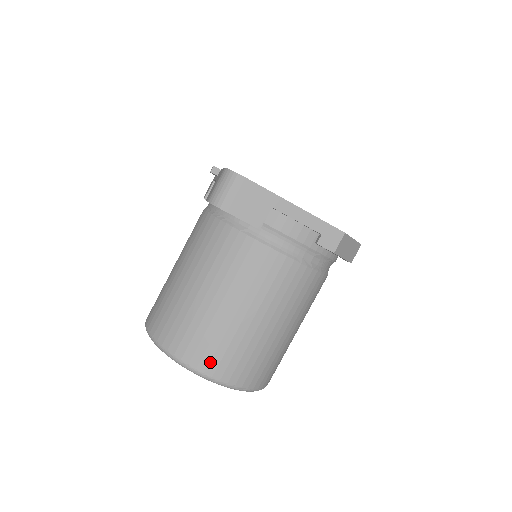
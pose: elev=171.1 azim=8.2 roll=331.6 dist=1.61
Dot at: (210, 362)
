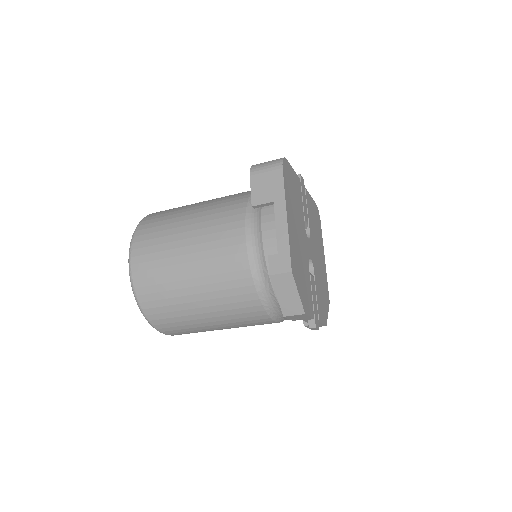
Dot at: (141, 248)
